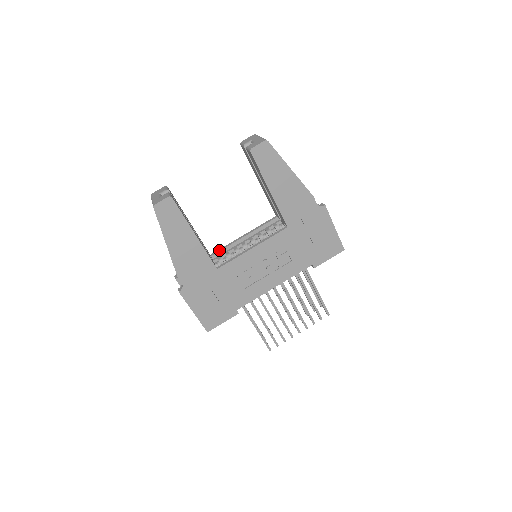
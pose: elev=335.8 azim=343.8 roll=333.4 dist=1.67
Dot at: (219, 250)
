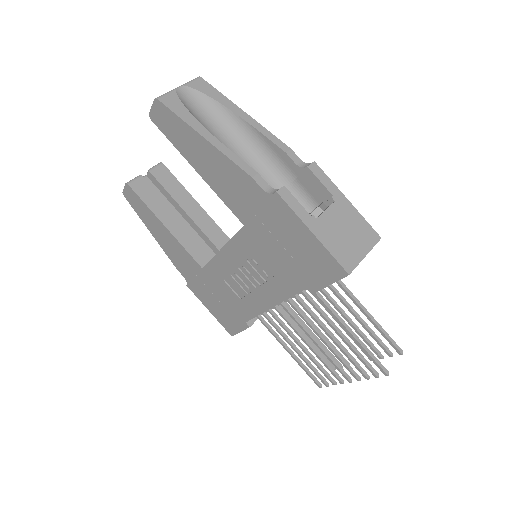
Dot at: occluded
